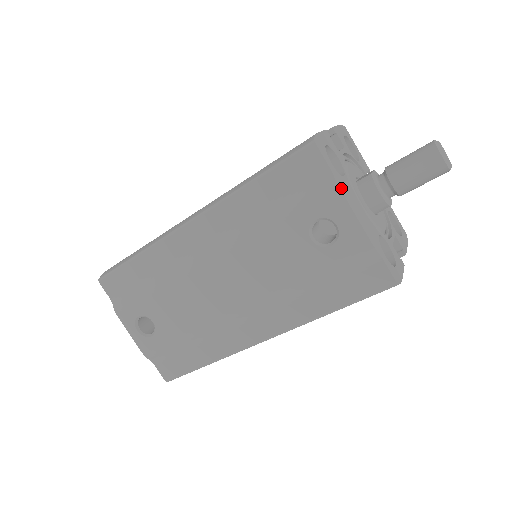
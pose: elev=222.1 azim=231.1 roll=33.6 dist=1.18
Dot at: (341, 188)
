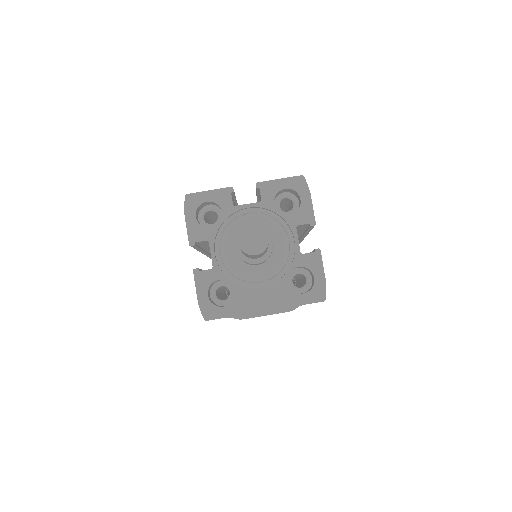
Dot at: (243, 316)
